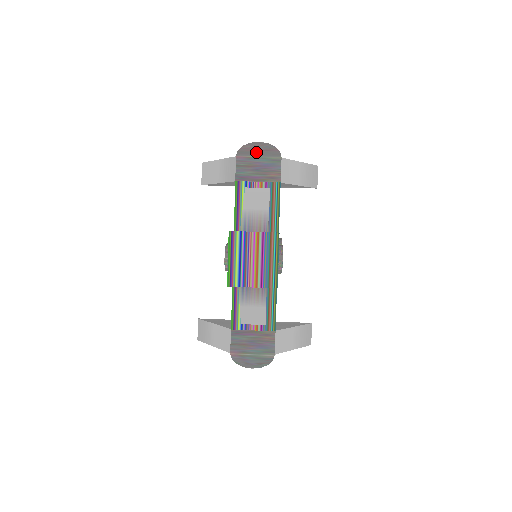
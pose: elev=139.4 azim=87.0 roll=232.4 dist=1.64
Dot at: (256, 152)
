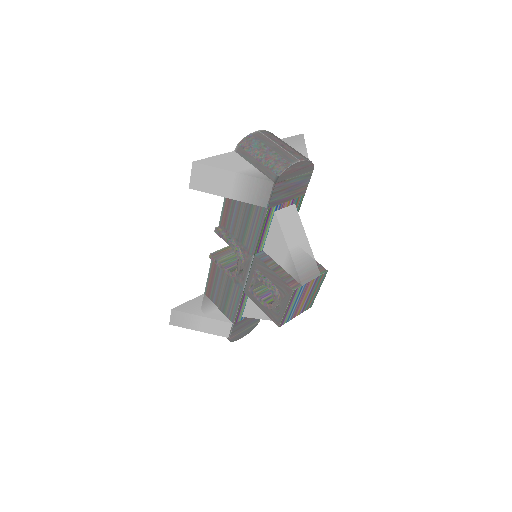
Dot at: (294, 173)
